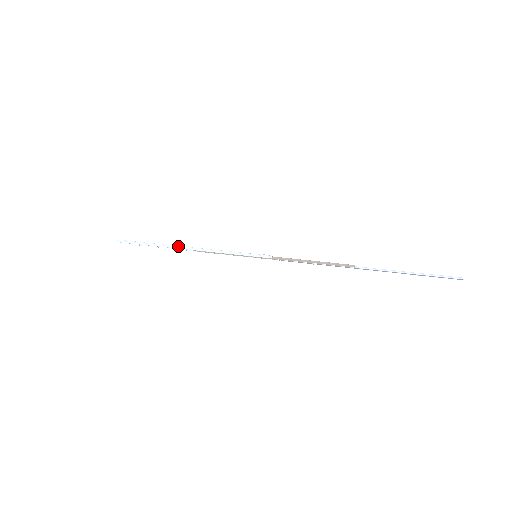
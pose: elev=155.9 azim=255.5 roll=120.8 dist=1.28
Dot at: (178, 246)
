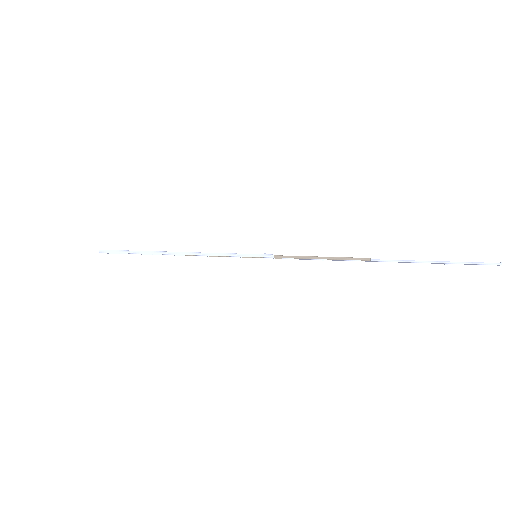
Dot at: (167, 252)
